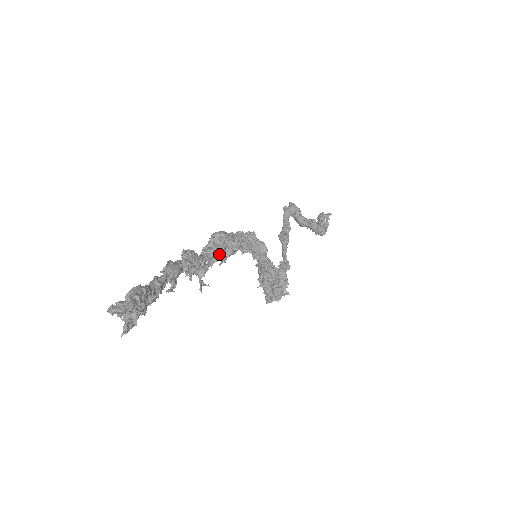
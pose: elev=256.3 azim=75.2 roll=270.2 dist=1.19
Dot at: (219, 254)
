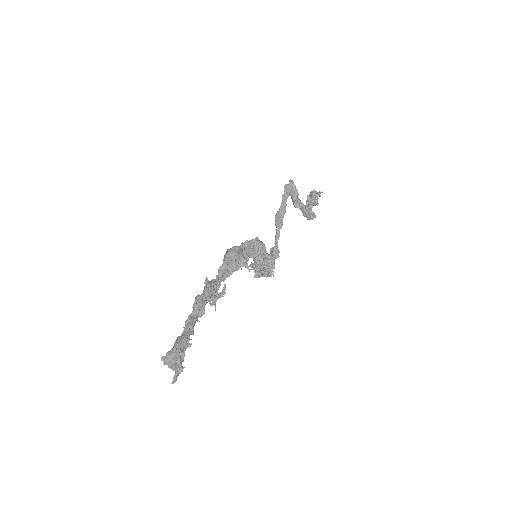
Dot at: (231, 274)
